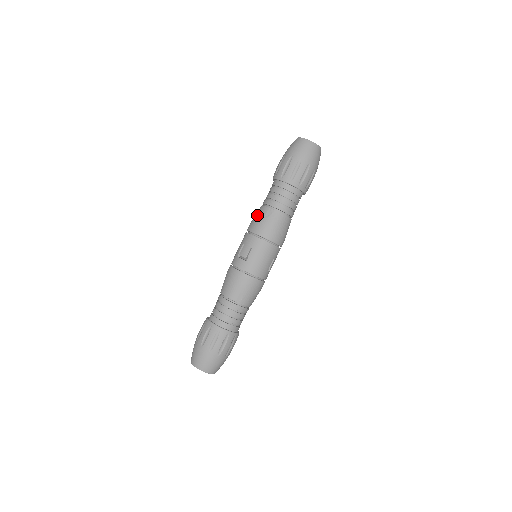
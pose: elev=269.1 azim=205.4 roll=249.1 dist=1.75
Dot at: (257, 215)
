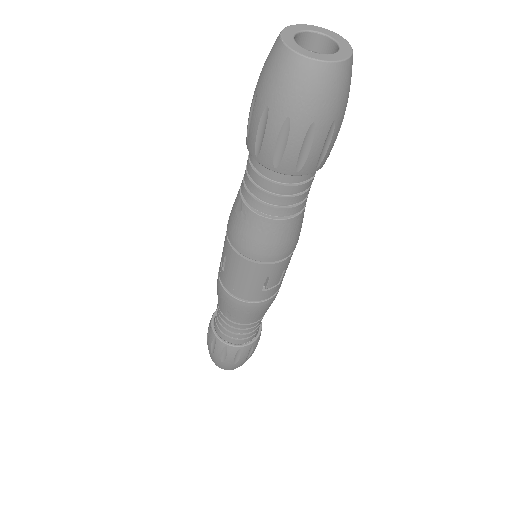
Dot at: occluded
